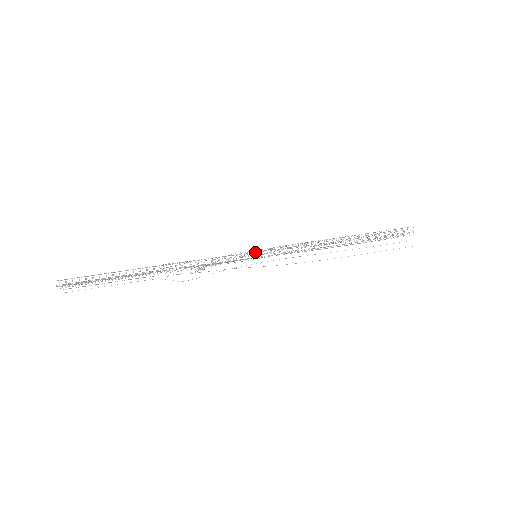
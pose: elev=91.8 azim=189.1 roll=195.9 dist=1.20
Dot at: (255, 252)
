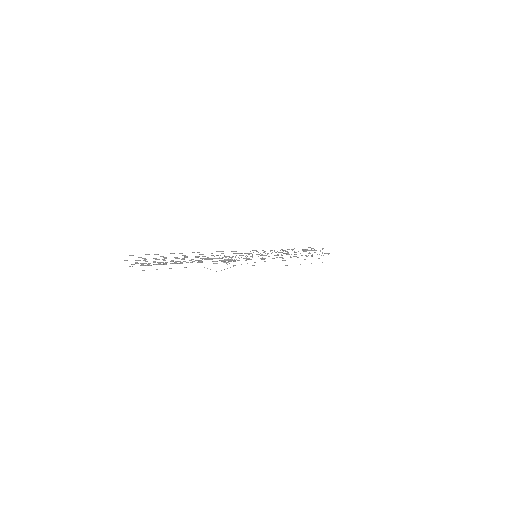
Dot at: occluded
